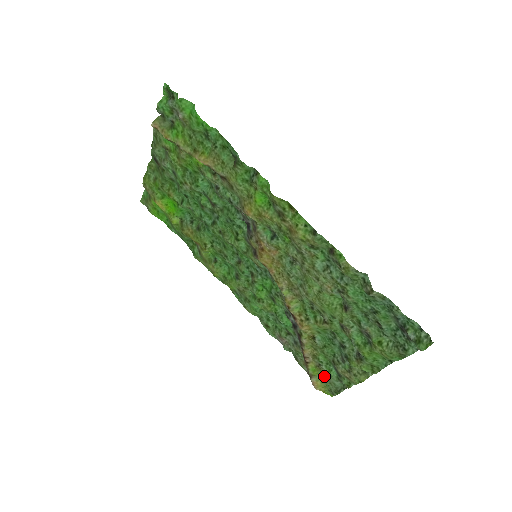
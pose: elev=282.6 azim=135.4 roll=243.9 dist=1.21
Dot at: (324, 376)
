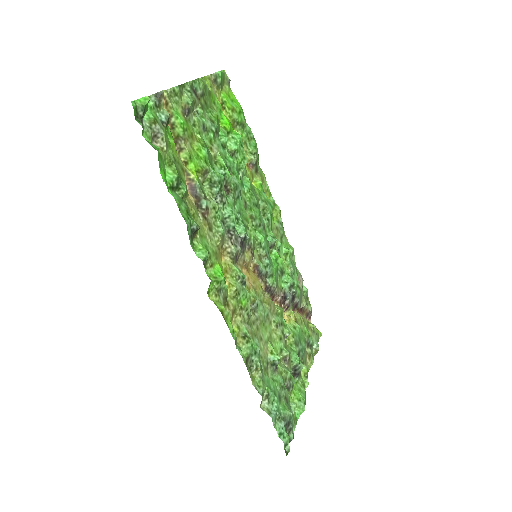
Dot at: (311, 330)
